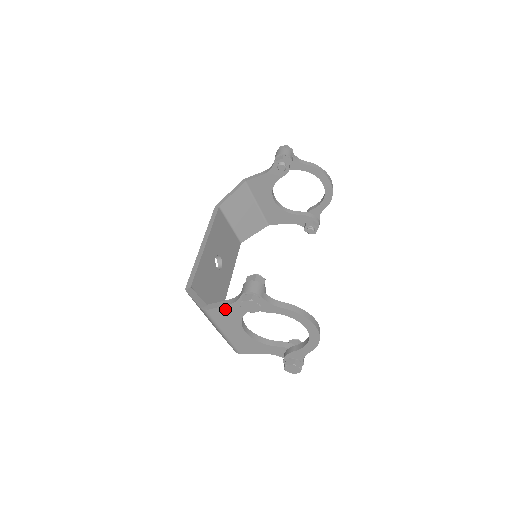
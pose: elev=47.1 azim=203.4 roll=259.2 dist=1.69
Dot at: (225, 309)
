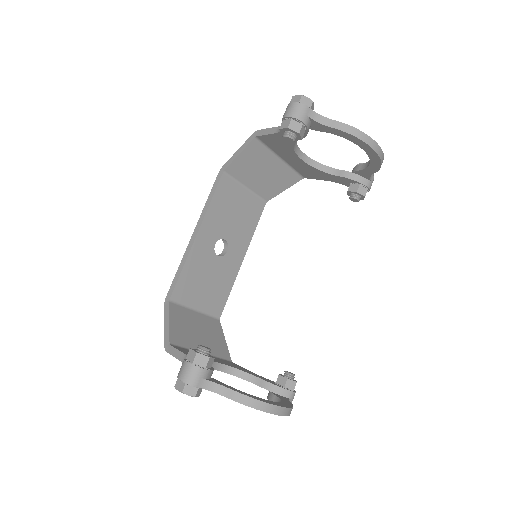
Dot at: occluded
